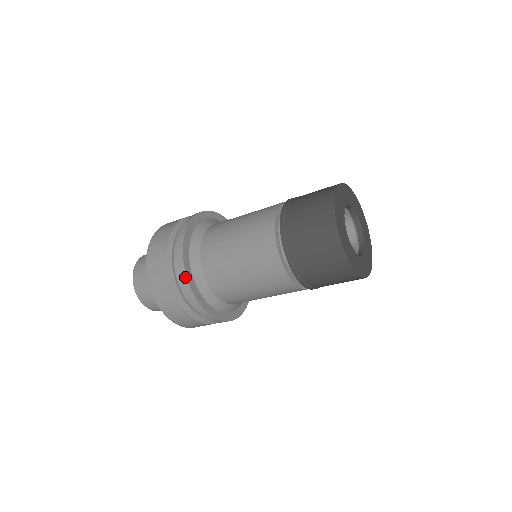
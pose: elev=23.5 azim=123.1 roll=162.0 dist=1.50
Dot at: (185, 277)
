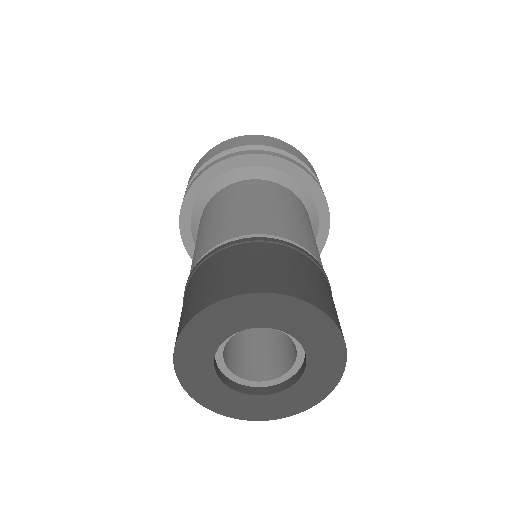
Dot at: (180, 229)
